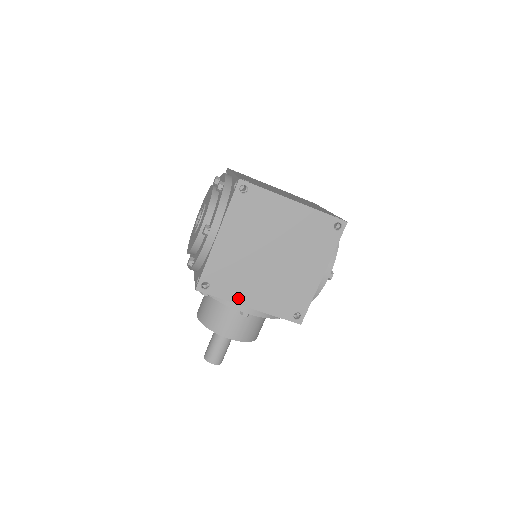
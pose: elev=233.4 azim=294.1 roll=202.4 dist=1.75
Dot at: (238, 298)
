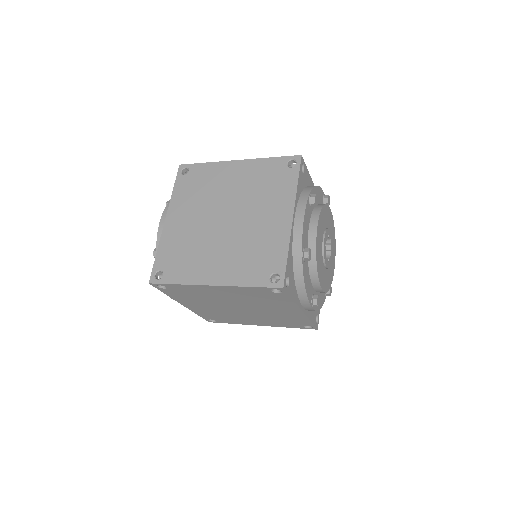
Dot at: (244, 323)
